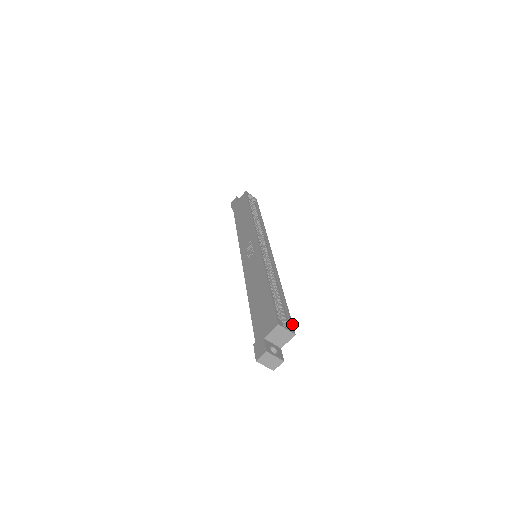
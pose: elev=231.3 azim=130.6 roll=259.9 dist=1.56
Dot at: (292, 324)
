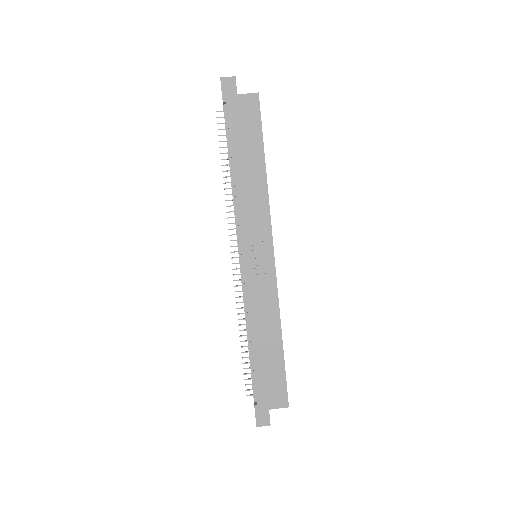
Dot at: occluded
